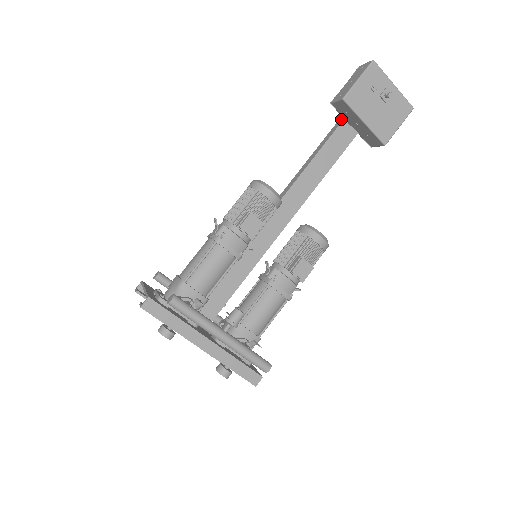
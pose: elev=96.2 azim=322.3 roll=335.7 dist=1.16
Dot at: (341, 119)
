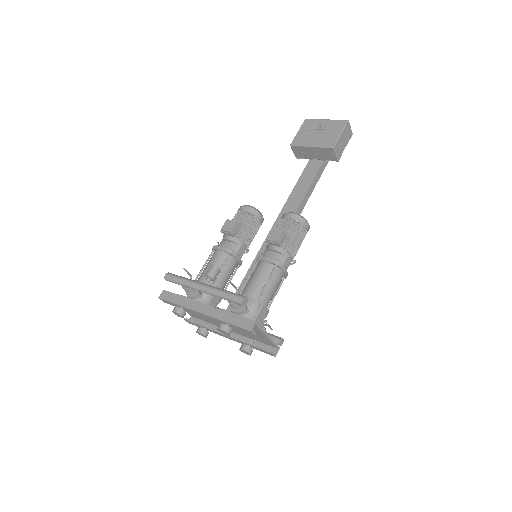
Dot at: occluded
